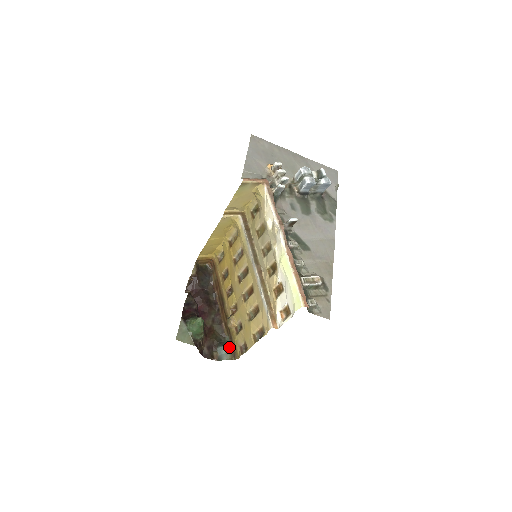
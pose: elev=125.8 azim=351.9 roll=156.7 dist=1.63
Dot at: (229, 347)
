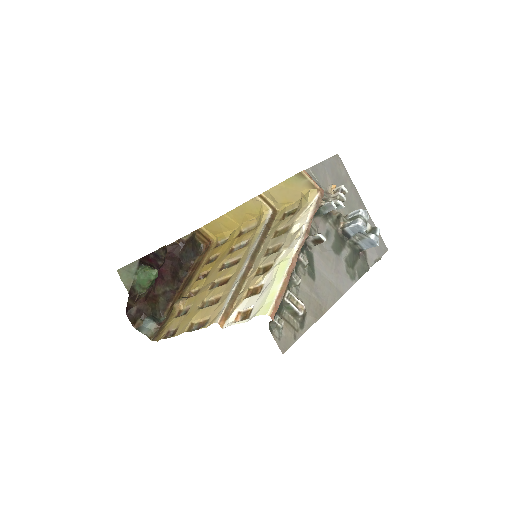
Dot at: (158, 326)
